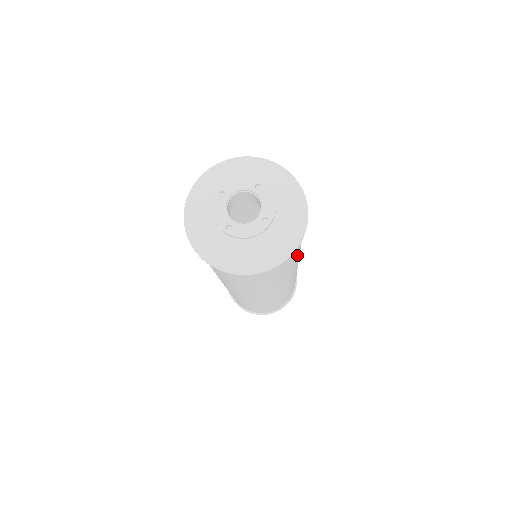
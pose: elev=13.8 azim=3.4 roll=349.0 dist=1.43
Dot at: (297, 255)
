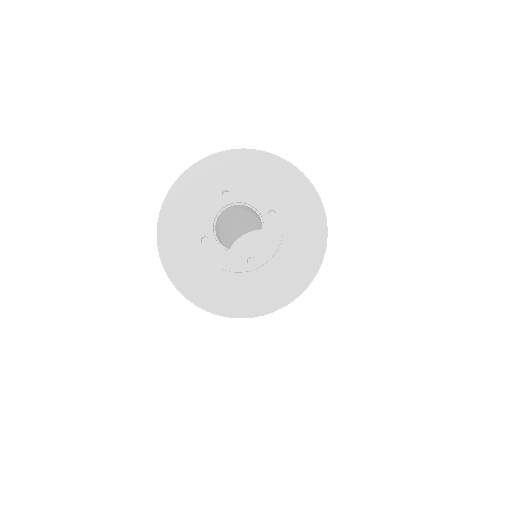
Dot at: occluded
